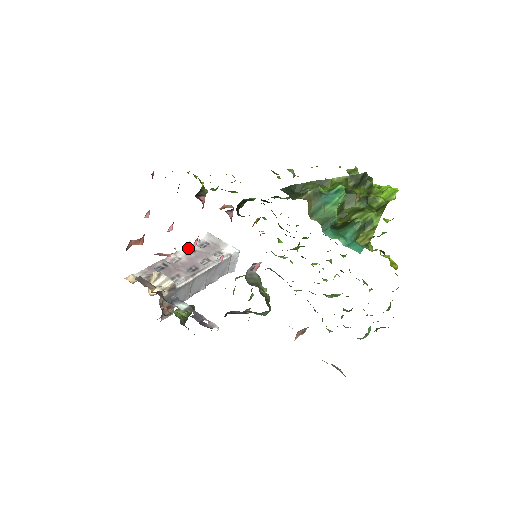
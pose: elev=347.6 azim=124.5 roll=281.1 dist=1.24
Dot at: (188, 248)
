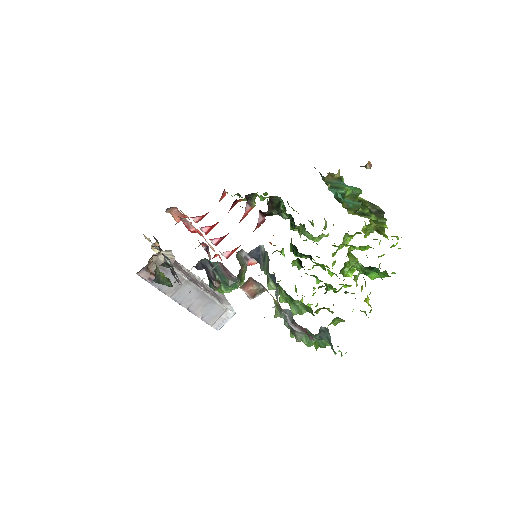
Dot at: (200, 278)
